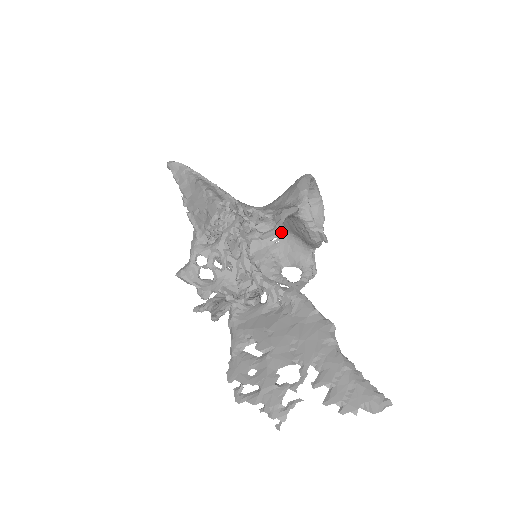
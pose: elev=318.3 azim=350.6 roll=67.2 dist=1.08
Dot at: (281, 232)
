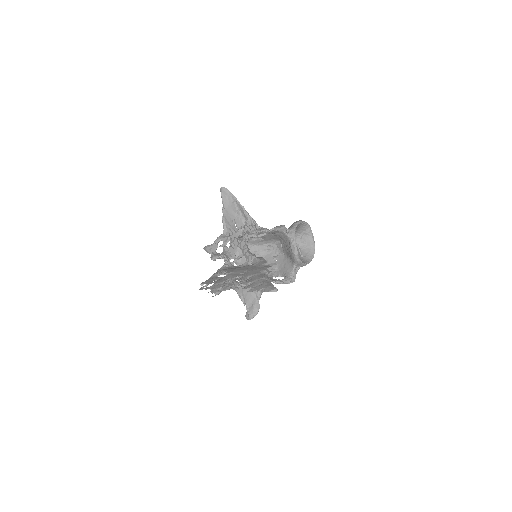
Dot at: (281, 256)
